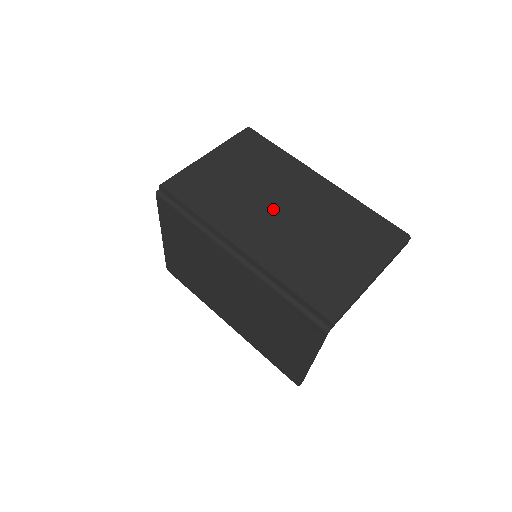
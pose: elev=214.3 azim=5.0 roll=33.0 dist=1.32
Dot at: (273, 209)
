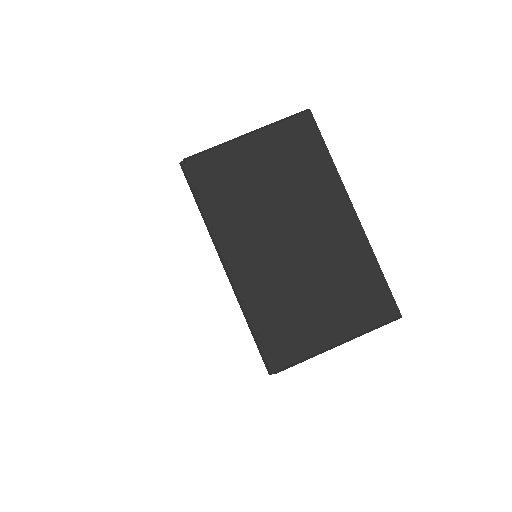
Dot at: (282, 233)
